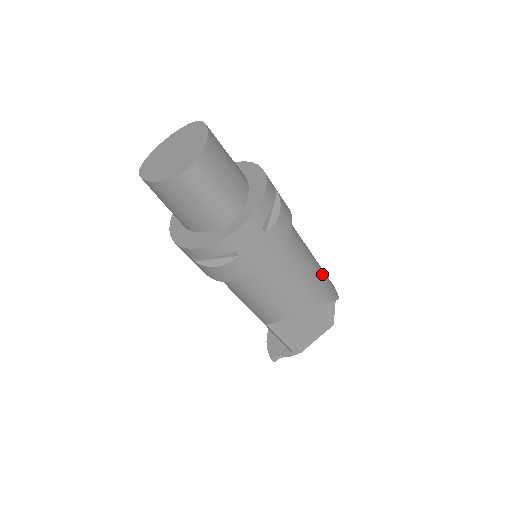
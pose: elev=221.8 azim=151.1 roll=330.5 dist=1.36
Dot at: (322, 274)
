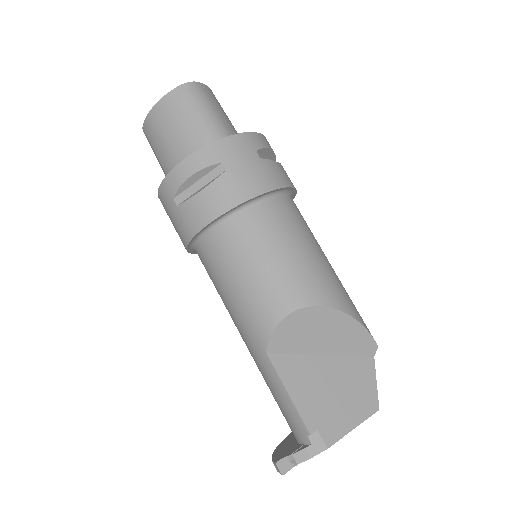
Dot at: occluded
